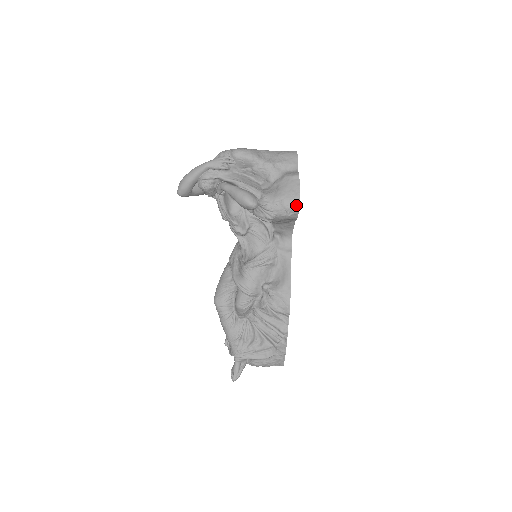
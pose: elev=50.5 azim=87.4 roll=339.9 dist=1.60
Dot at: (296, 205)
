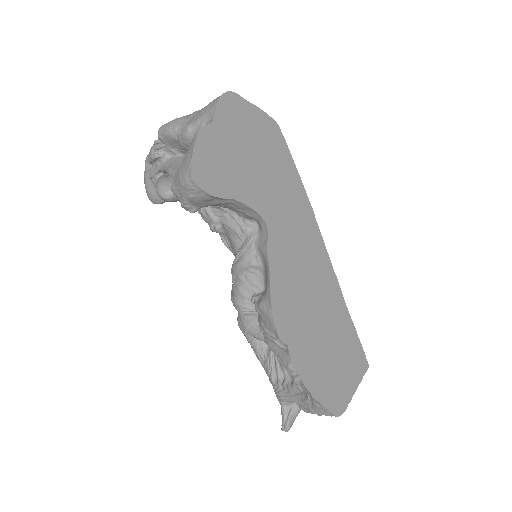
Dot at: (190, 178)
